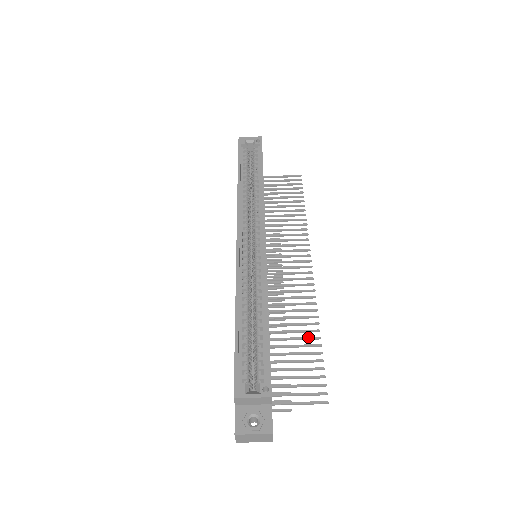
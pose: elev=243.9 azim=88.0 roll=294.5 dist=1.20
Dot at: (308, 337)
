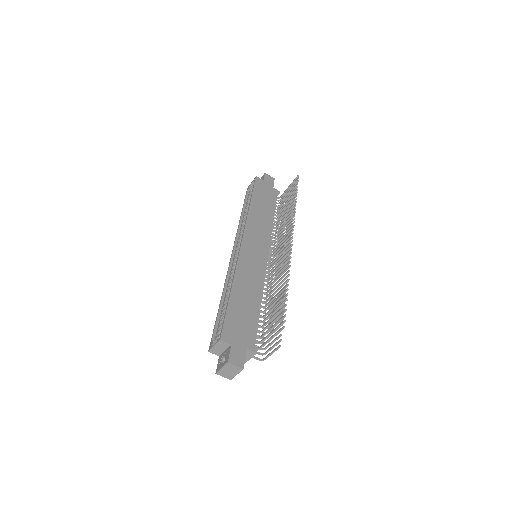
Dot at: (282, 289)
